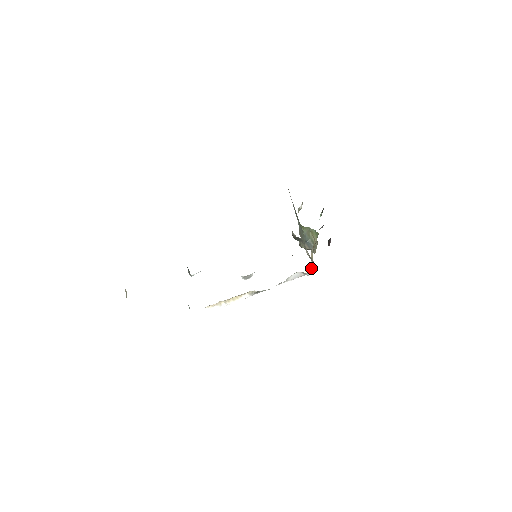
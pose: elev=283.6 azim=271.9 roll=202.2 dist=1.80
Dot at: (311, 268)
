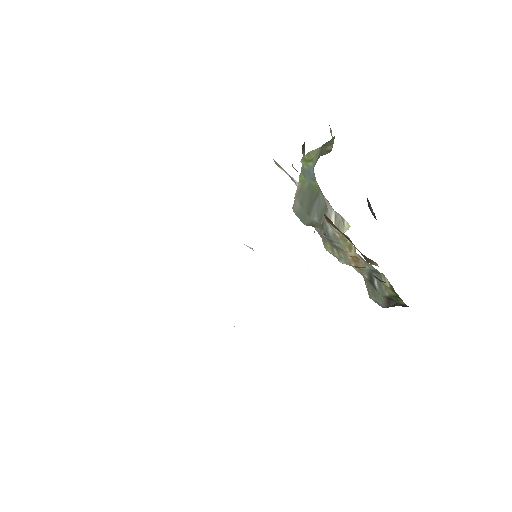
Dot at: occluded
